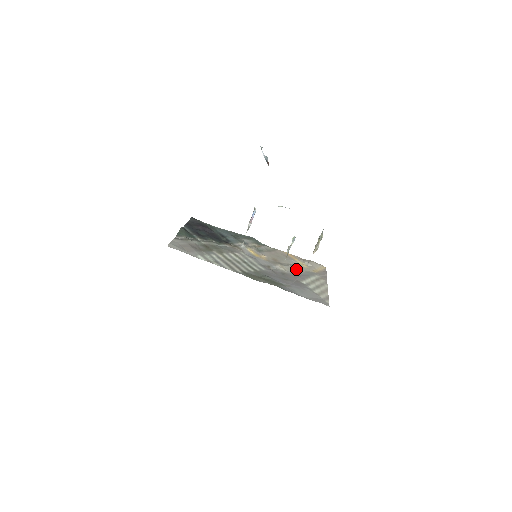
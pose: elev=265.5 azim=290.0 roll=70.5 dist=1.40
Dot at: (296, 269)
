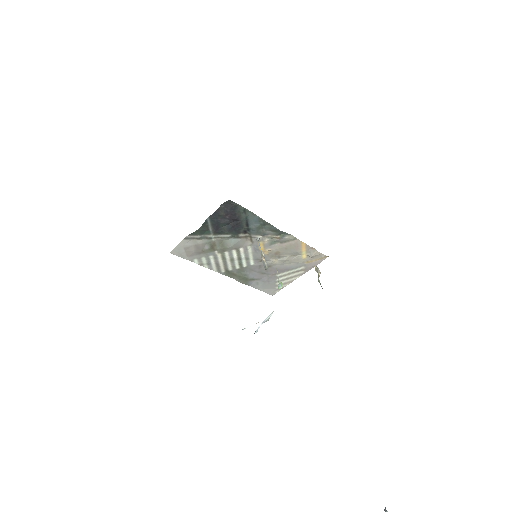
Dot at: (289, 262)
